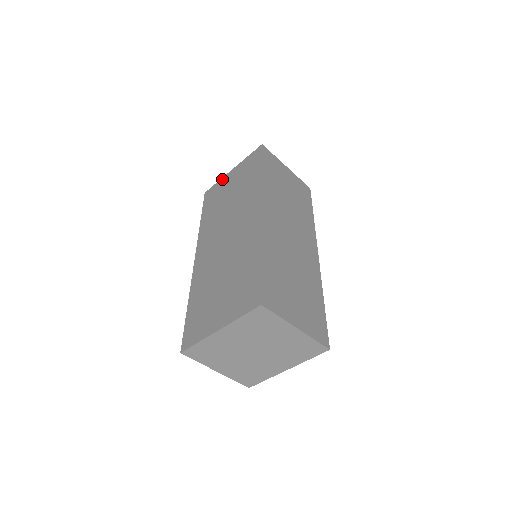
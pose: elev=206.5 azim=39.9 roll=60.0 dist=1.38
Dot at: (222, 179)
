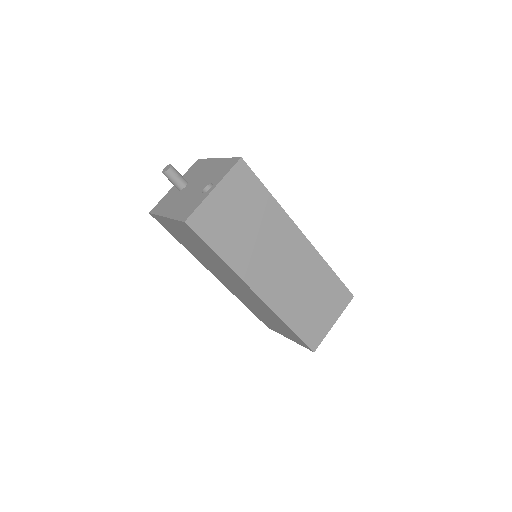
Dot at: occluded
